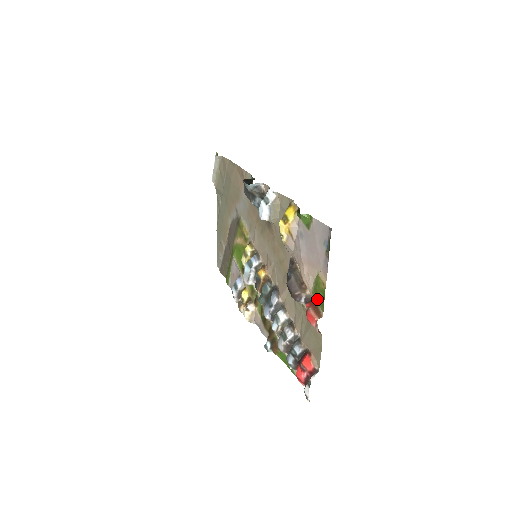
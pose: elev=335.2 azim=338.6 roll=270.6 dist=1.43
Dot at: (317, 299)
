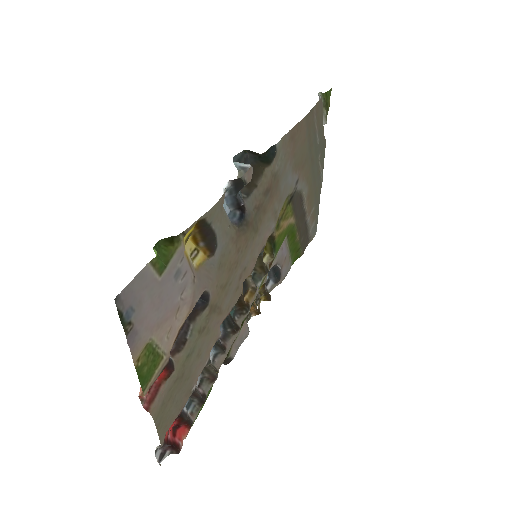
Dot at: (153, 370)
